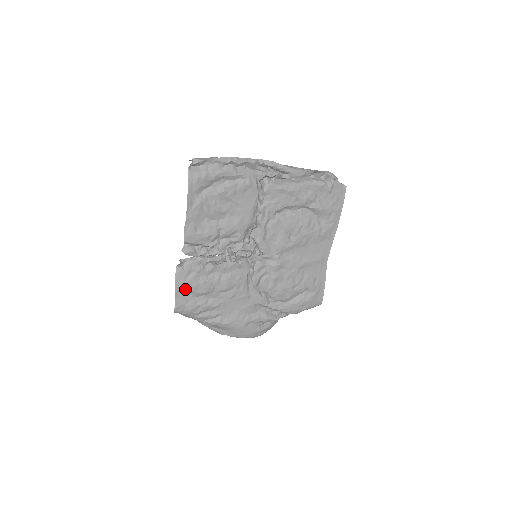
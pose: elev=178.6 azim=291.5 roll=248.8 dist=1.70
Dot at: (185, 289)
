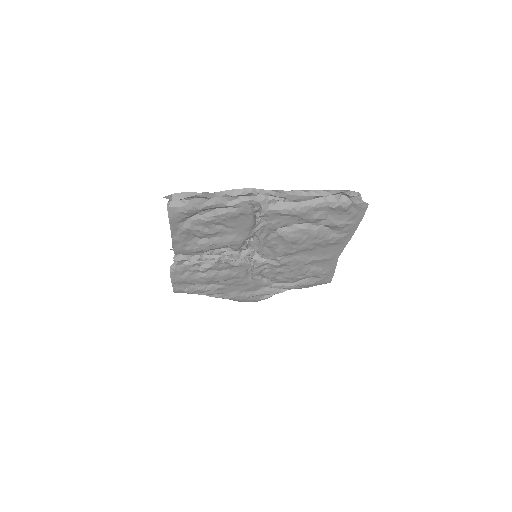
Dot at: (181, 282)
